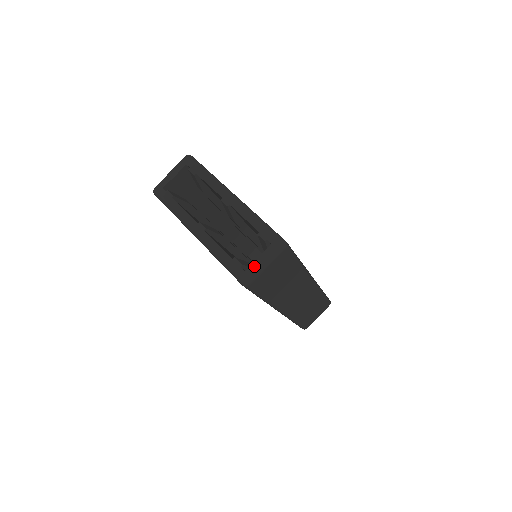
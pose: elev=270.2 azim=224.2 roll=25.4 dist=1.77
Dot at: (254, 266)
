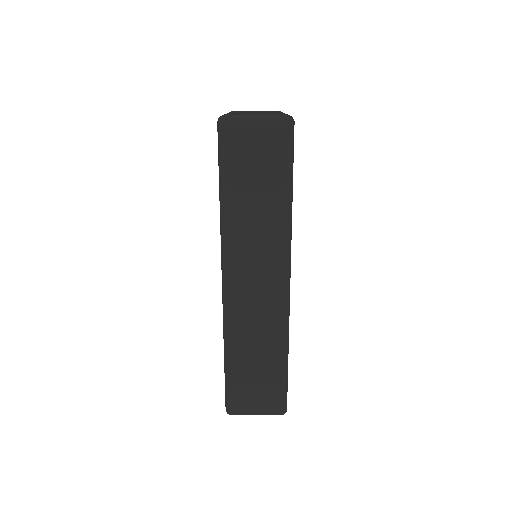
Dot at: occluded
